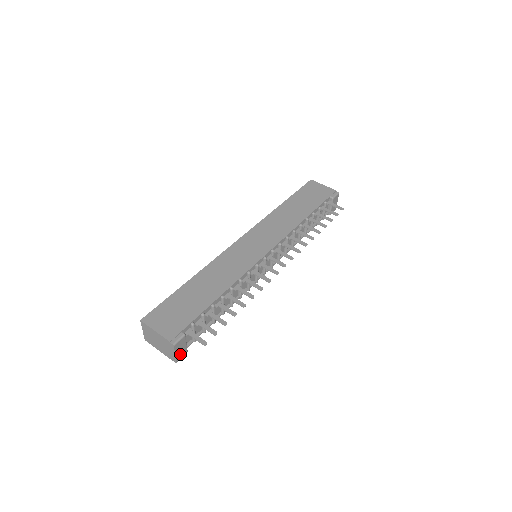
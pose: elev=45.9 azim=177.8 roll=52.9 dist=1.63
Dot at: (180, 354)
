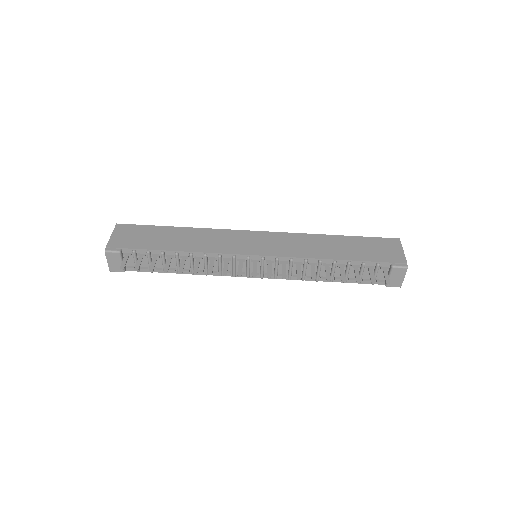
Dot at: (114, 267)
